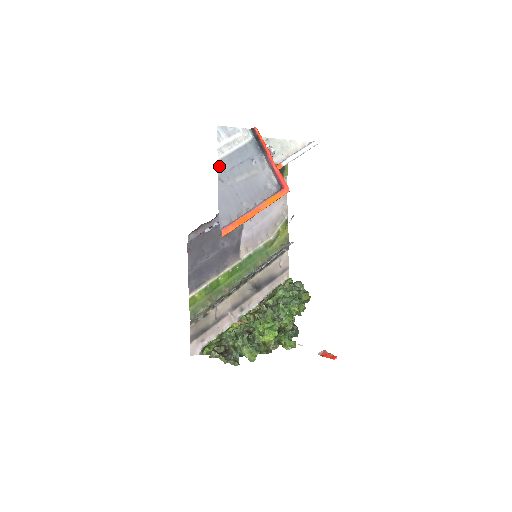
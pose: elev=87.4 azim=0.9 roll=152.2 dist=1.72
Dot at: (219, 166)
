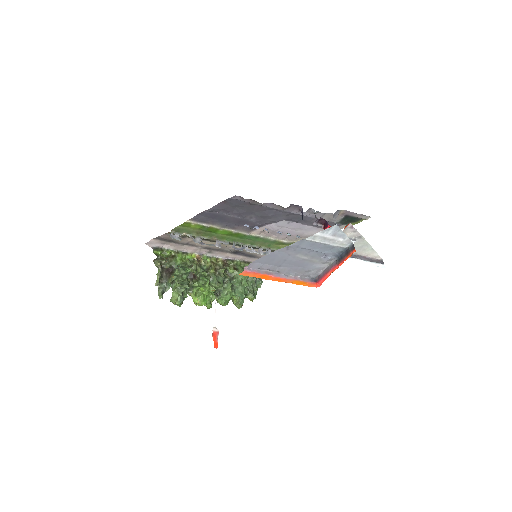
Dot at: (299, 242)
